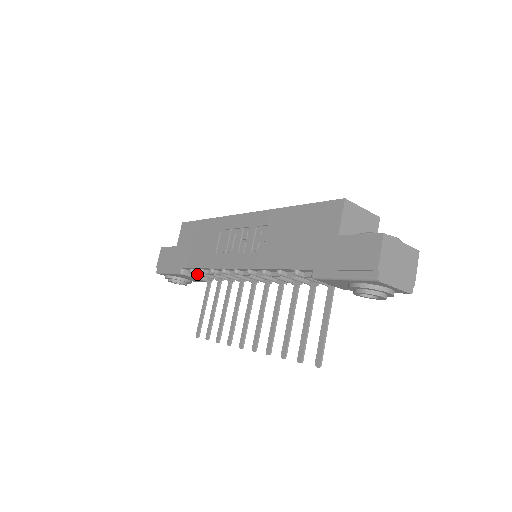
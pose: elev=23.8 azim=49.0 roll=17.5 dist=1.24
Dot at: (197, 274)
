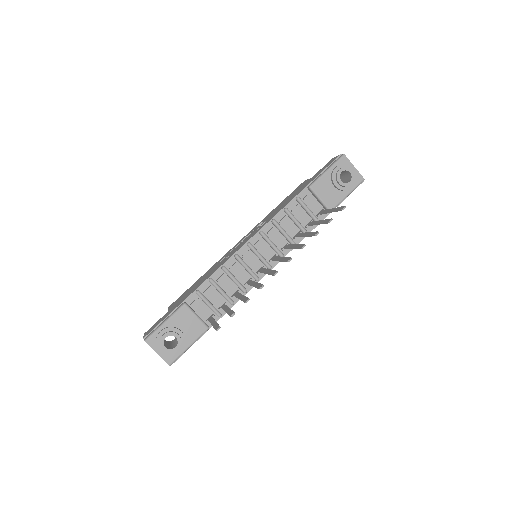
Dot at: (202, 298)
